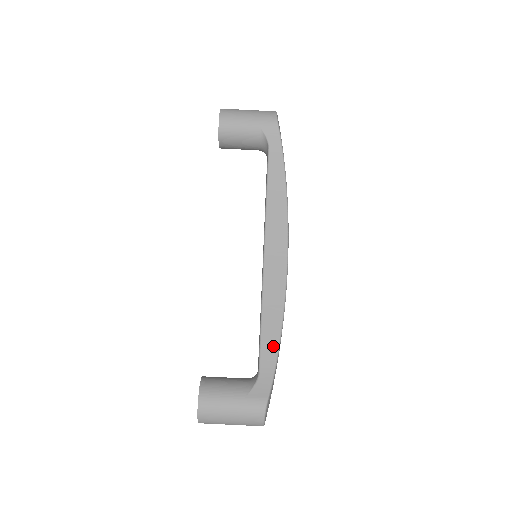
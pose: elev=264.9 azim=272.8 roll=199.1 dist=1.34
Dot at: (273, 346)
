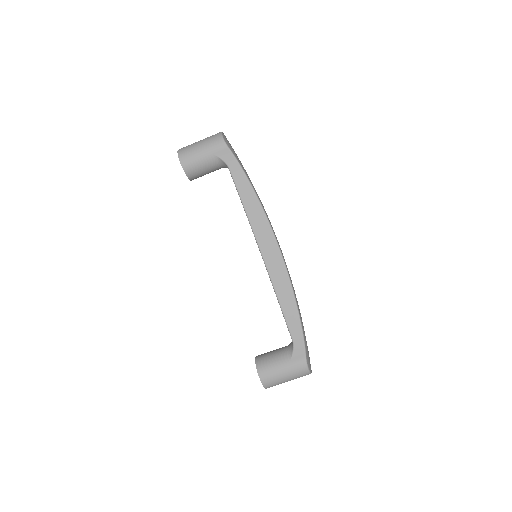
Dot at: (295, 319)
